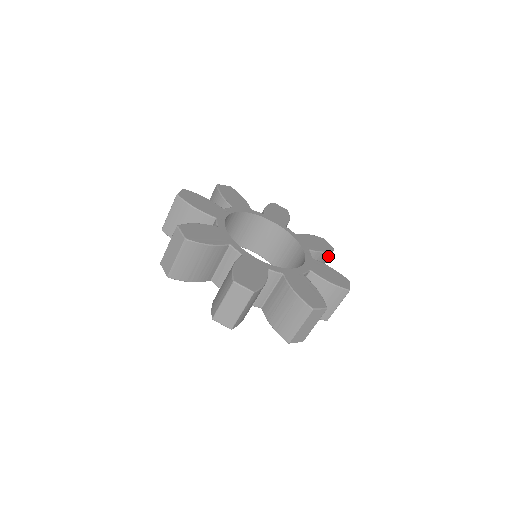
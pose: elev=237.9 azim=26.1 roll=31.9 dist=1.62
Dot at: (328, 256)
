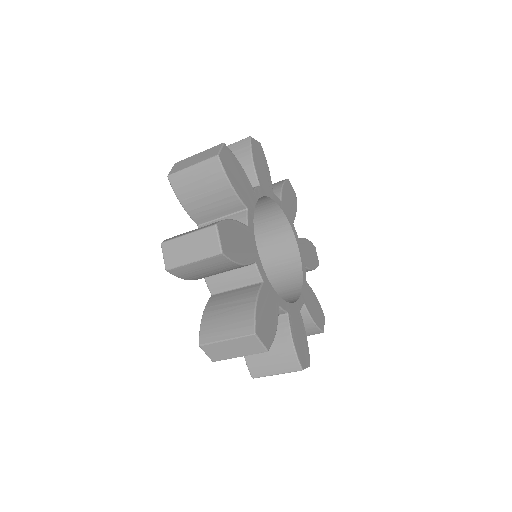
Dot at: occluded
